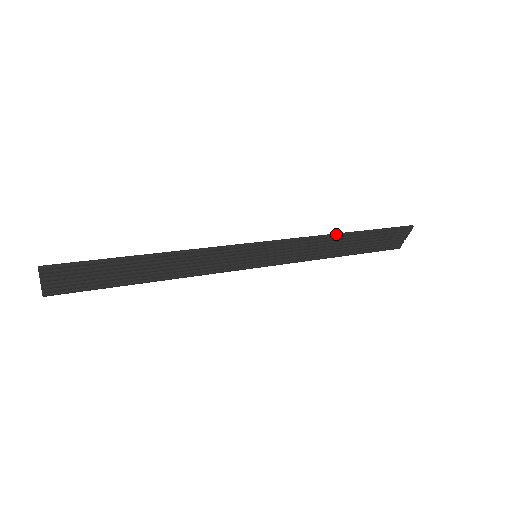
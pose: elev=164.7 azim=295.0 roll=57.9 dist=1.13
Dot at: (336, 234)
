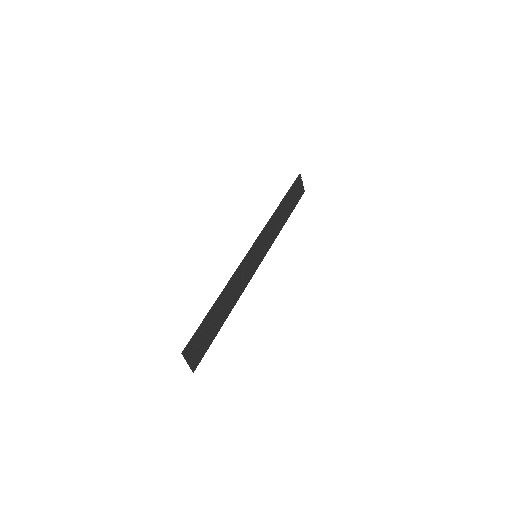
Dot at: (276, 210)
